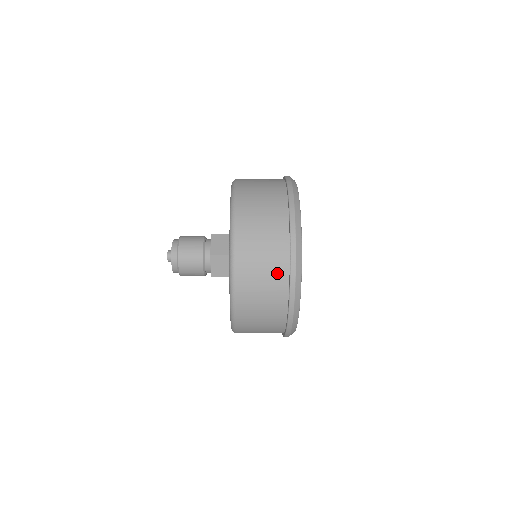
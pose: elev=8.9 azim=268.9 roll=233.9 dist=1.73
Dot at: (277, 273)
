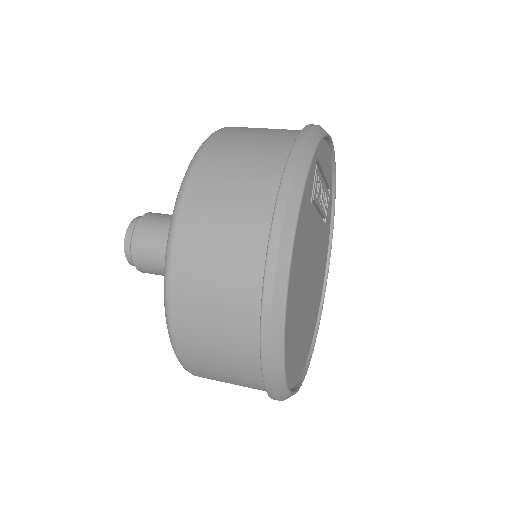
Dot at: (254, 388)
